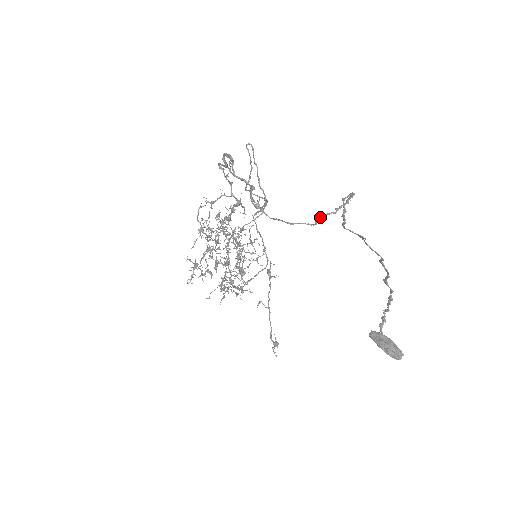
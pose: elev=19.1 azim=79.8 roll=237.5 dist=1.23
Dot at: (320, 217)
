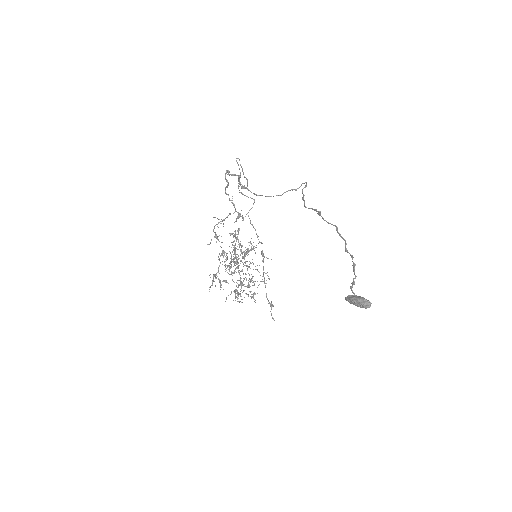
Dot at: (284, 192)
